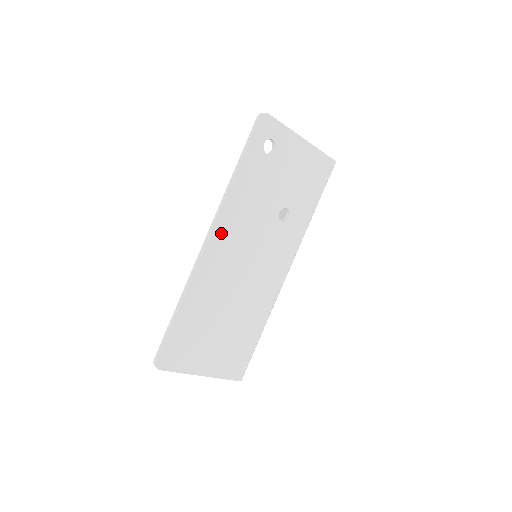
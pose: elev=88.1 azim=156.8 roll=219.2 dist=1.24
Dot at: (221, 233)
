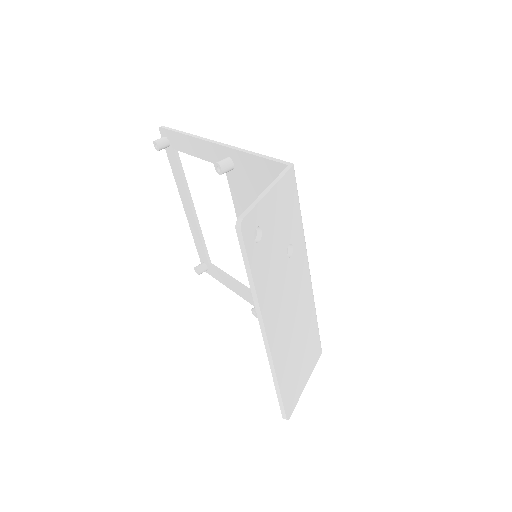
Dot at: (270, 323)
